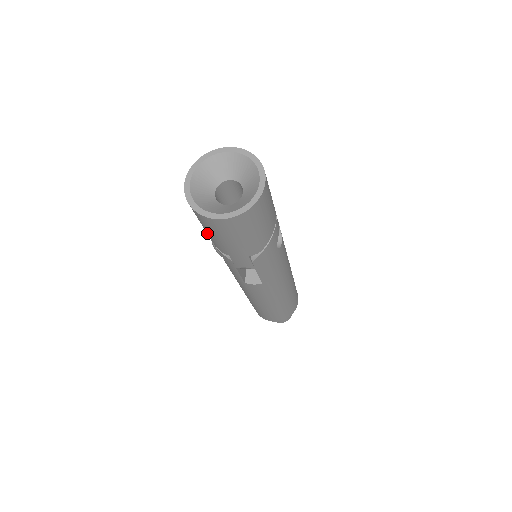
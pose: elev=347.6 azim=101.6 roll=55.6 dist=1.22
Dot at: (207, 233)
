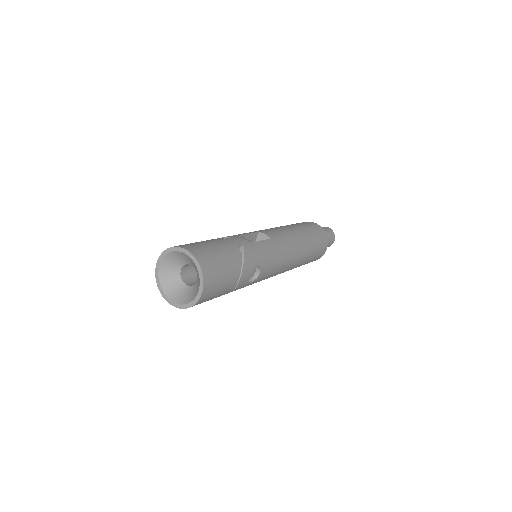
Dot at: occluded
